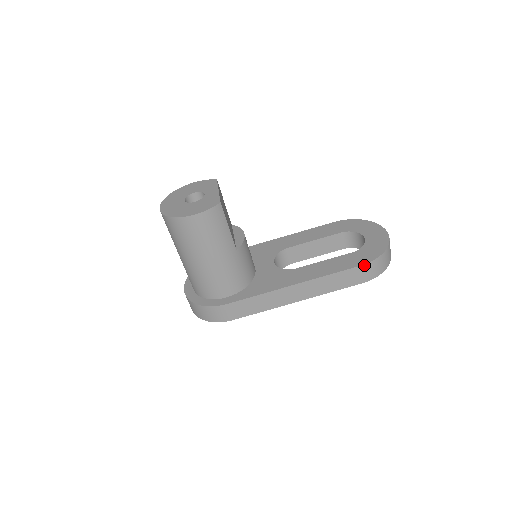
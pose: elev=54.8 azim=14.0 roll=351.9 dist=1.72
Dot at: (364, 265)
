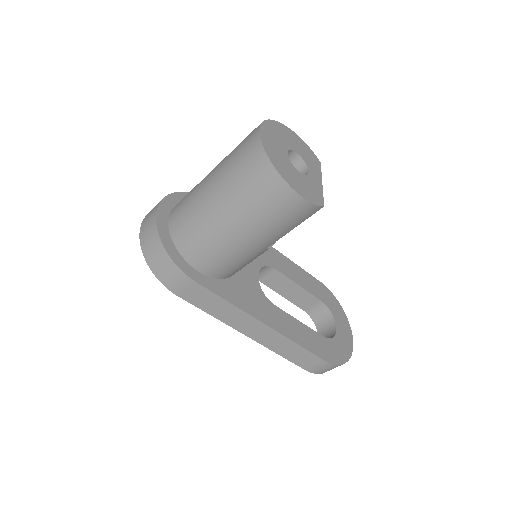
Dot at: (327, 362)
